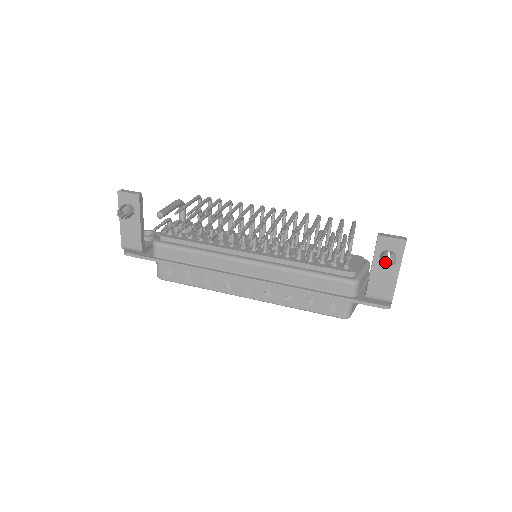
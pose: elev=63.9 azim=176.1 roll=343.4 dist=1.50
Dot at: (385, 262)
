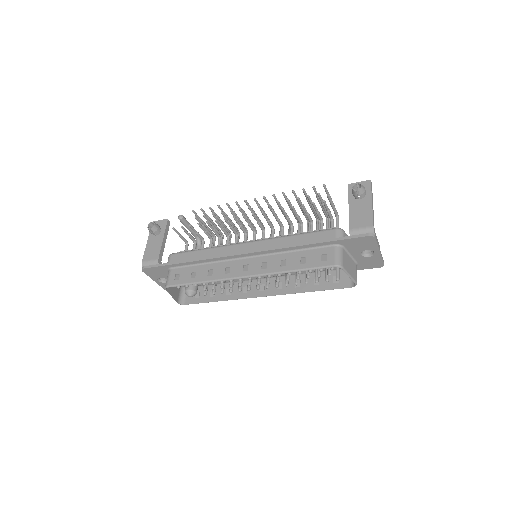
Dot at: (357, 195)
